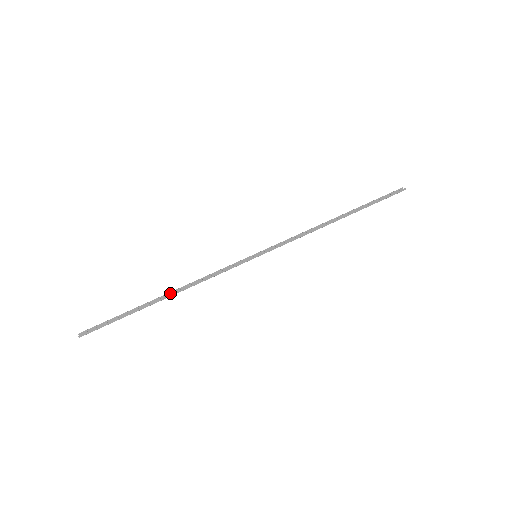
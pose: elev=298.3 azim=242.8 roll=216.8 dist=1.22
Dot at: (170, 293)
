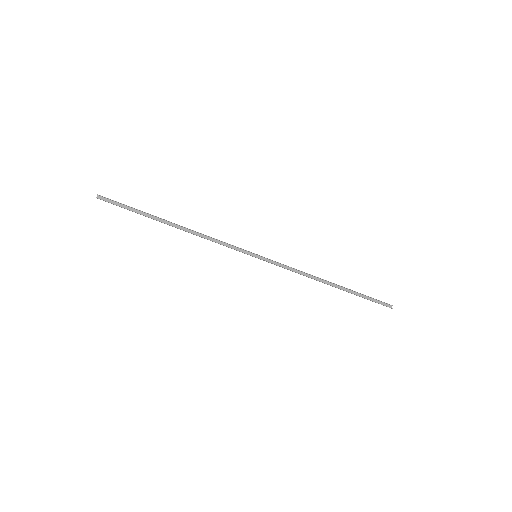
Dot at: occluded
